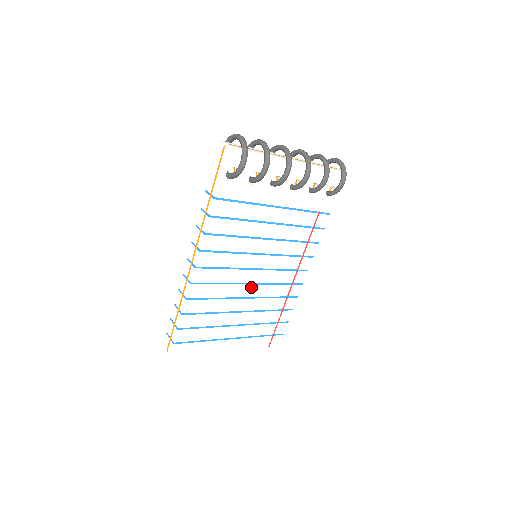
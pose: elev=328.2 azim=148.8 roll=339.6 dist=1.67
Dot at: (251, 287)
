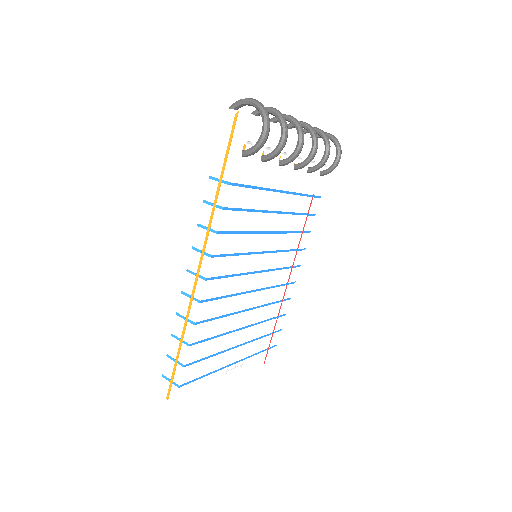
Dot at: (254, 295)
